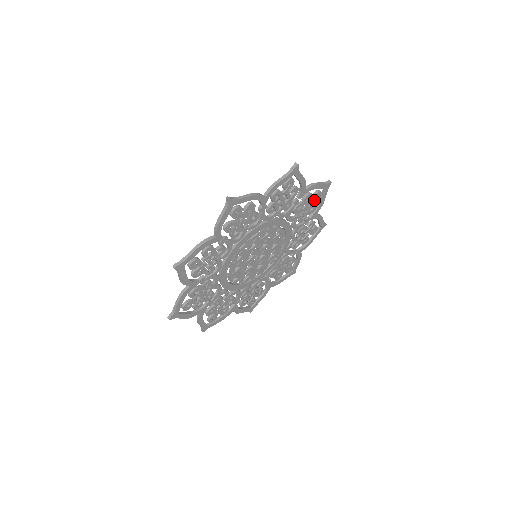
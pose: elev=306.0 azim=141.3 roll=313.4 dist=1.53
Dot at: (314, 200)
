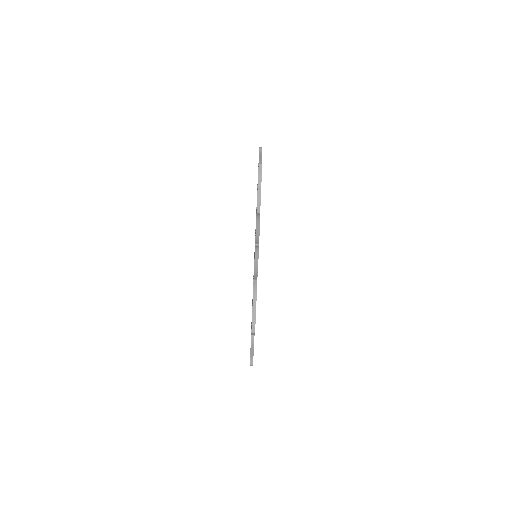
Dot at: occluded
